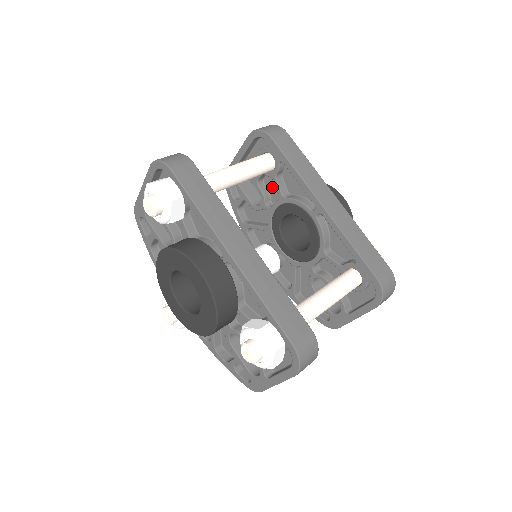
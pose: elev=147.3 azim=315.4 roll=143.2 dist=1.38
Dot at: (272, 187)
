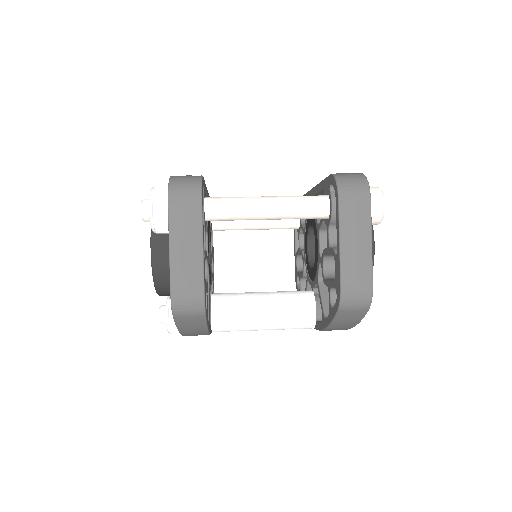
Dot at: occluded
